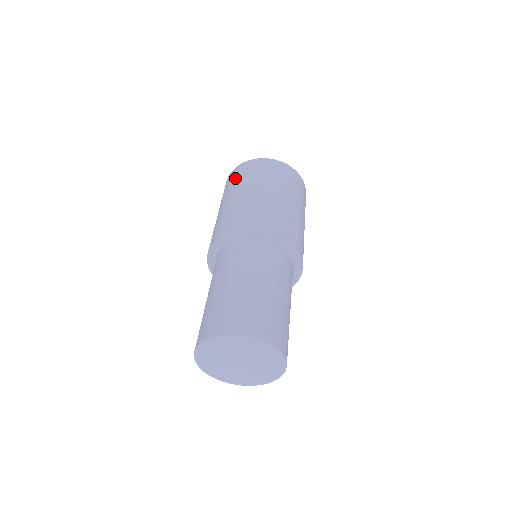
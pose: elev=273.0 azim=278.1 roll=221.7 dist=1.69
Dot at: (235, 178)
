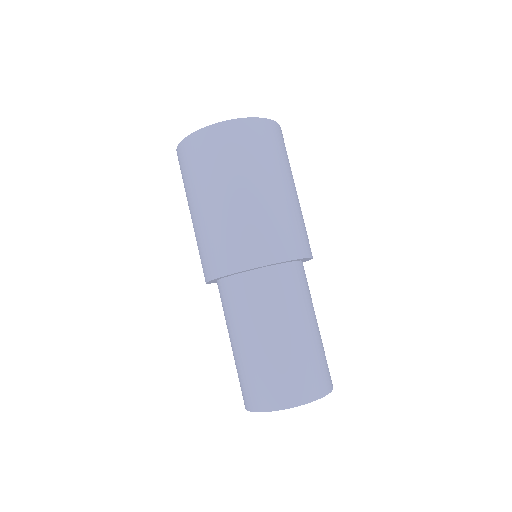
Dot at: (188, 169)
